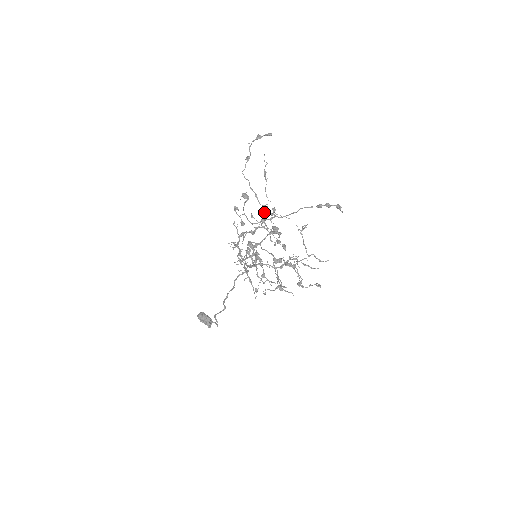
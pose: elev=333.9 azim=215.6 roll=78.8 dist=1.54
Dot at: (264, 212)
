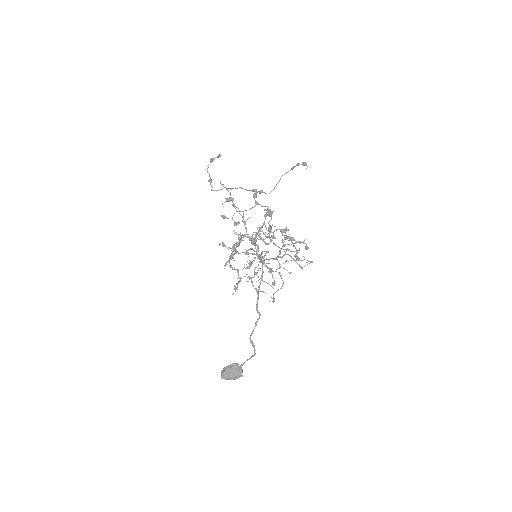
Dot at: (255, 195)
